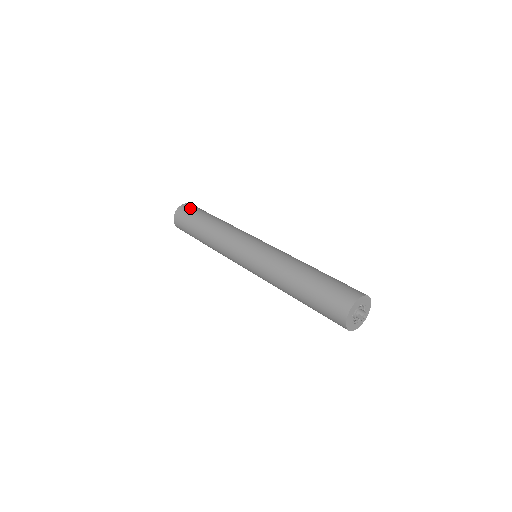
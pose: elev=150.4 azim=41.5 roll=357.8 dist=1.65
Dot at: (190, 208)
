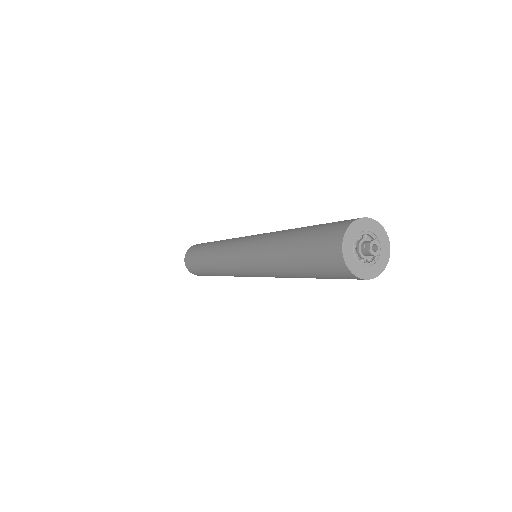
Dot at: occluded
